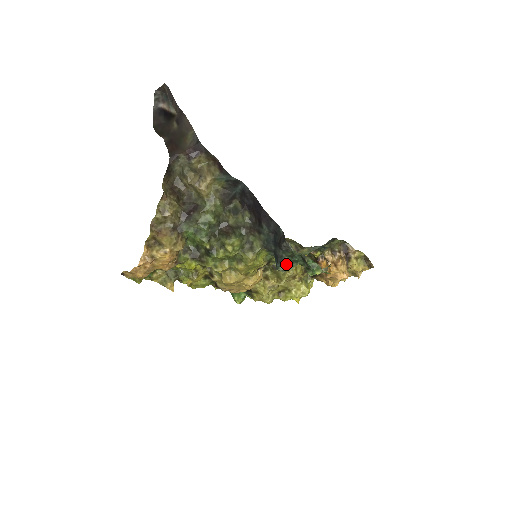
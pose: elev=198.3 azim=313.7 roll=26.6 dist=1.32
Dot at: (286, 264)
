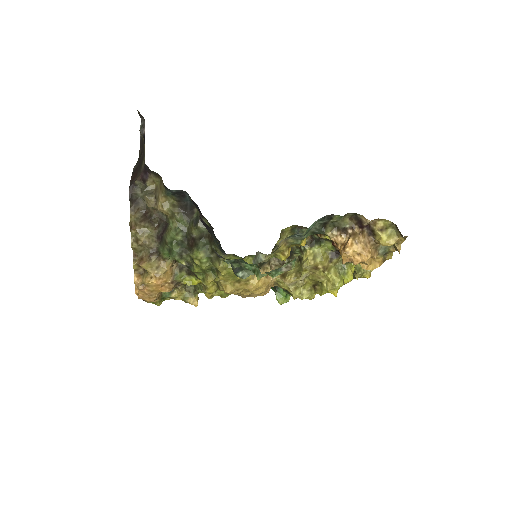
Dot at: (243, 269)
